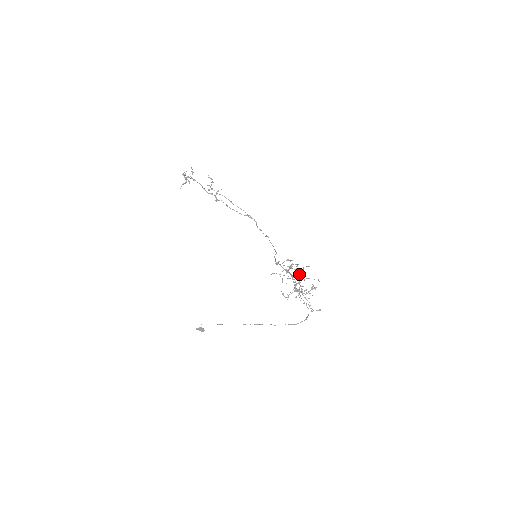
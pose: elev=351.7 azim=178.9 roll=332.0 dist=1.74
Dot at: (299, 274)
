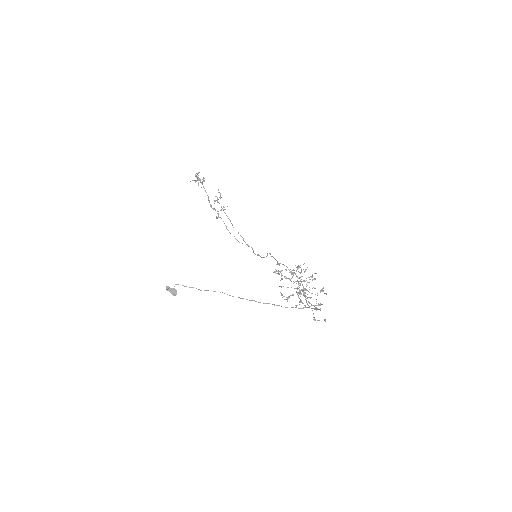
Dot at: (304, 281)
